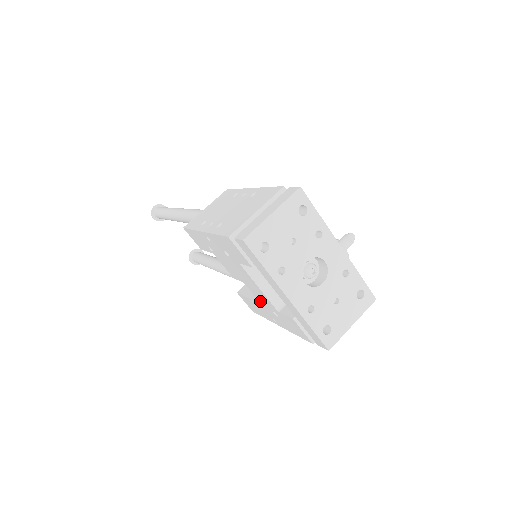
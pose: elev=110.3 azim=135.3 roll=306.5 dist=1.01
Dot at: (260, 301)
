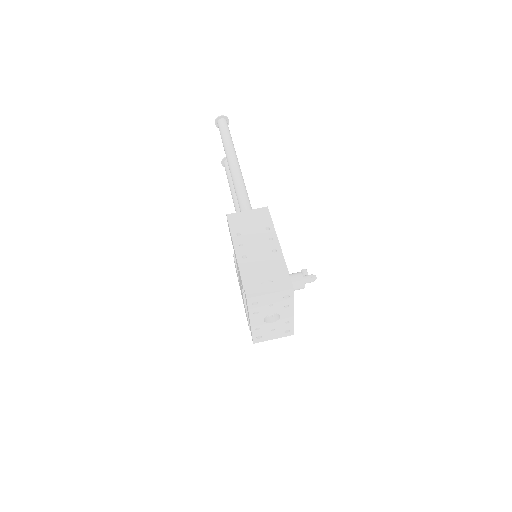
Dot at: occluded
